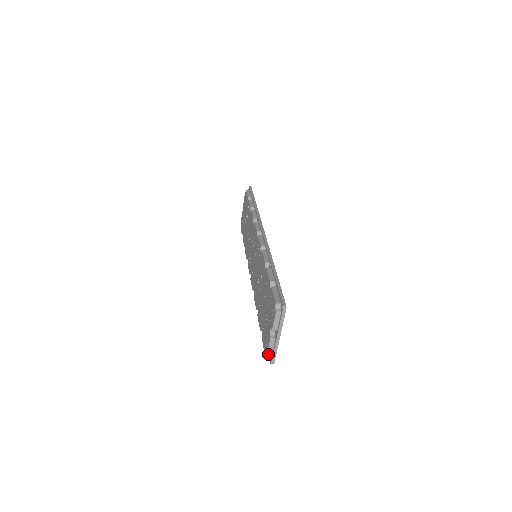
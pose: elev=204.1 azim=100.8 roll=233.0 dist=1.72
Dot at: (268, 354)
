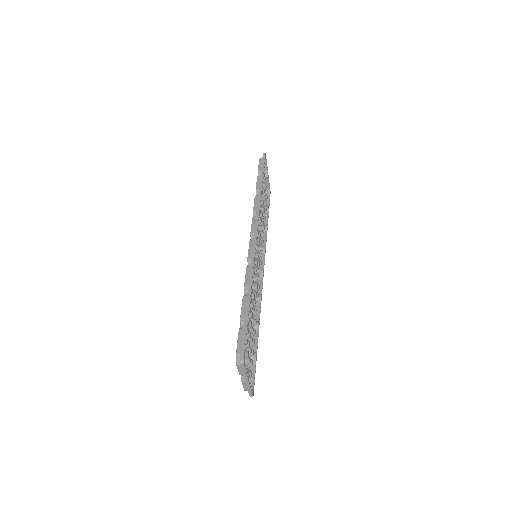
Dot at: (245, 390)
